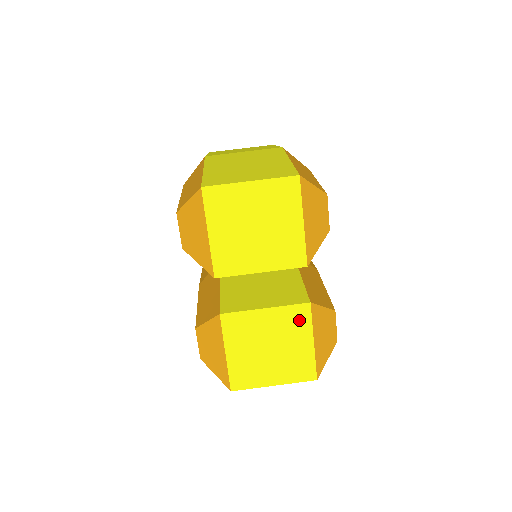
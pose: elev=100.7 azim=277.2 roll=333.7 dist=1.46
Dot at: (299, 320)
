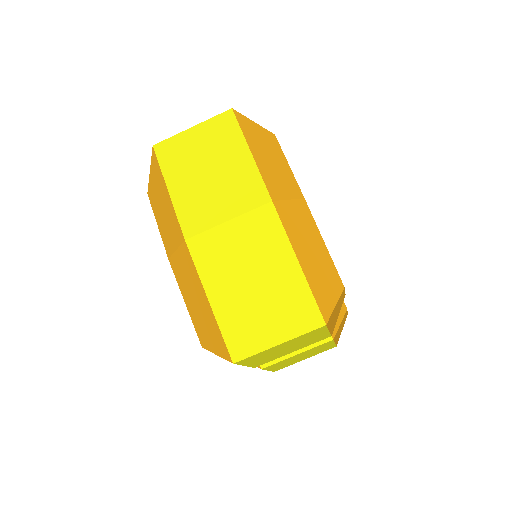
Dot at: (324, 345)
